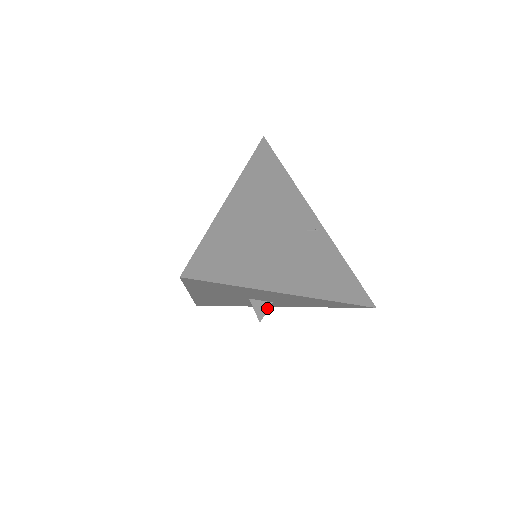
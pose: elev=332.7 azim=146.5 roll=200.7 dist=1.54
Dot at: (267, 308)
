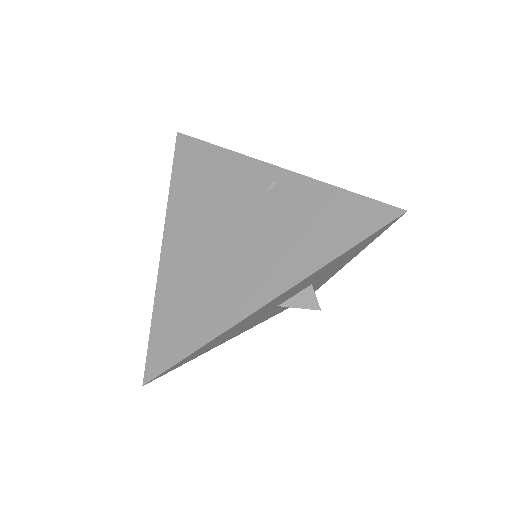
Dot at: (312, 293)
